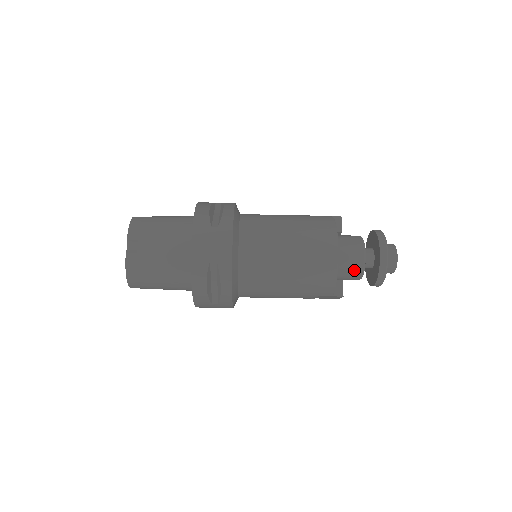
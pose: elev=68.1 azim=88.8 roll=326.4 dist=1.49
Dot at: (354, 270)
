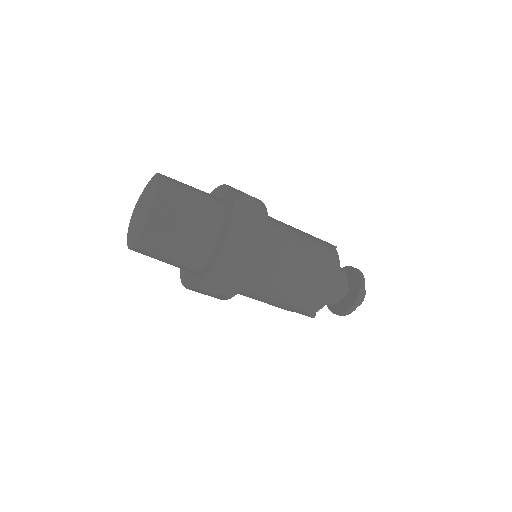
Dot at: (332, 299)
